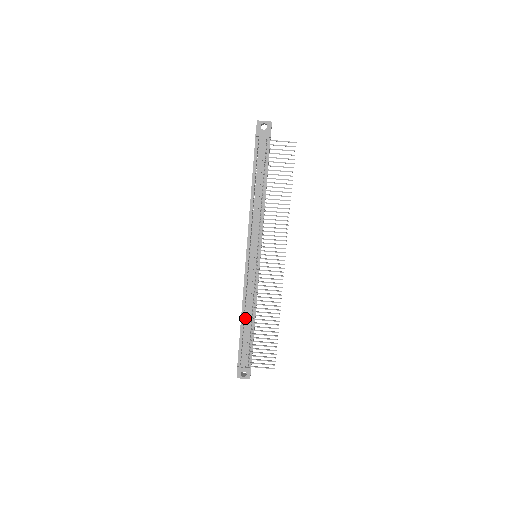
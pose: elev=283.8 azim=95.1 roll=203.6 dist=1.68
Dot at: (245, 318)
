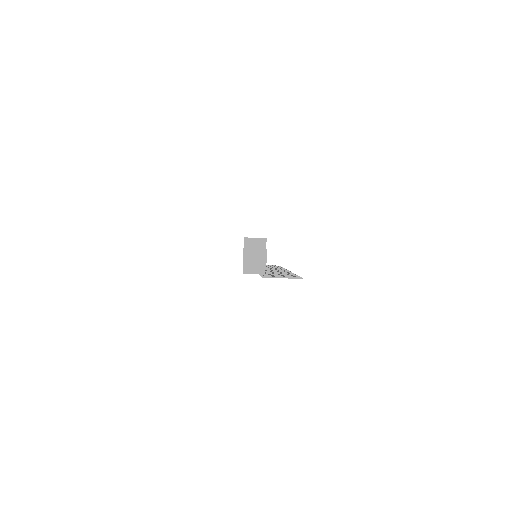
Dot at: occluded
